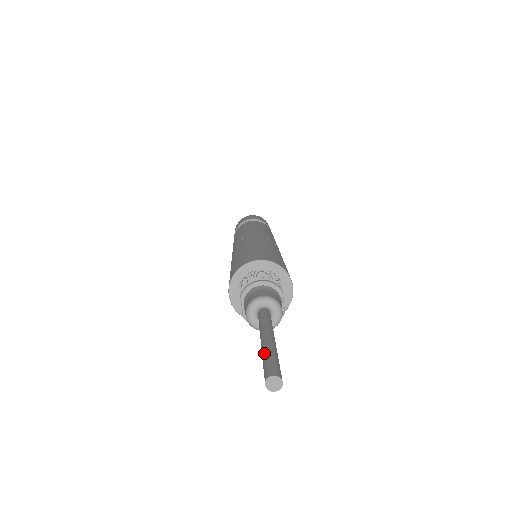
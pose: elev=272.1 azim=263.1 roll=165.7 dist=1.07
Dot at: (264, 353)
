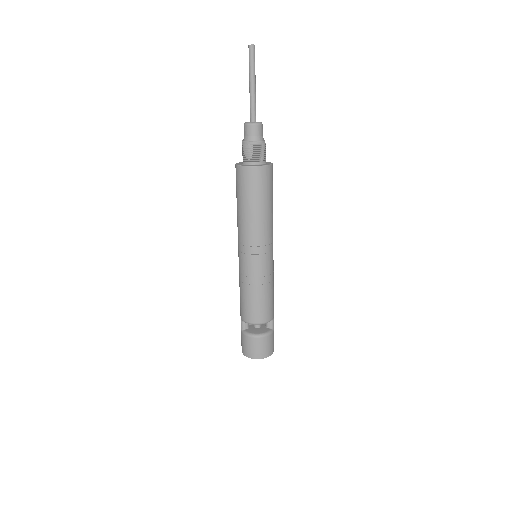
Dot at: (250, 68)
